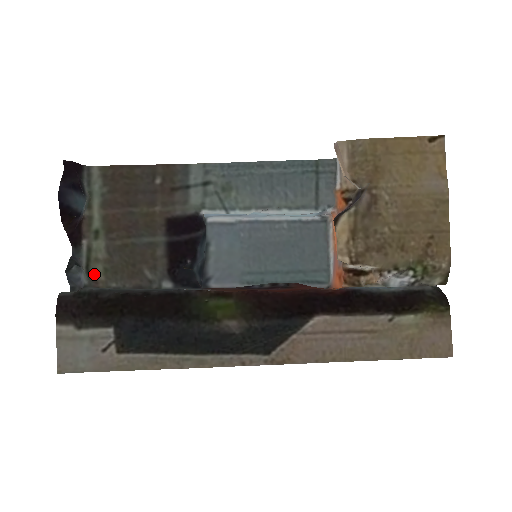
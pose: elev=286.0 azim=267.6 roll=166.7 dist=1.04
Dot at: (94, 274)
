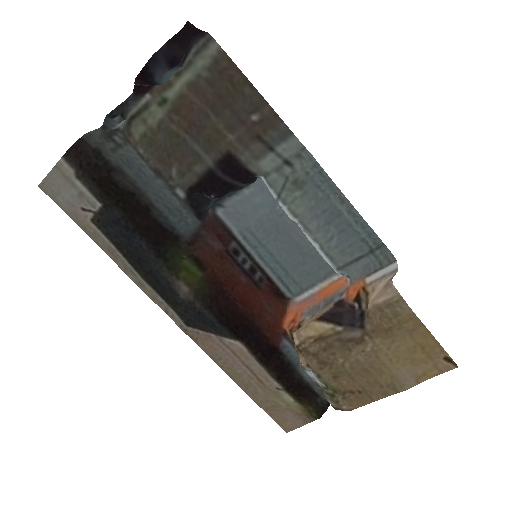
Dot at: (133, 128)
